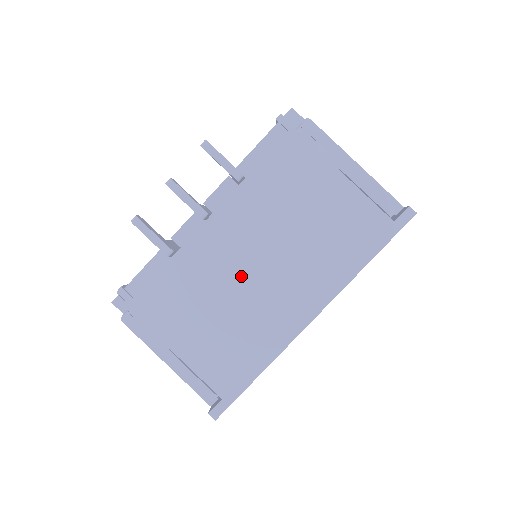
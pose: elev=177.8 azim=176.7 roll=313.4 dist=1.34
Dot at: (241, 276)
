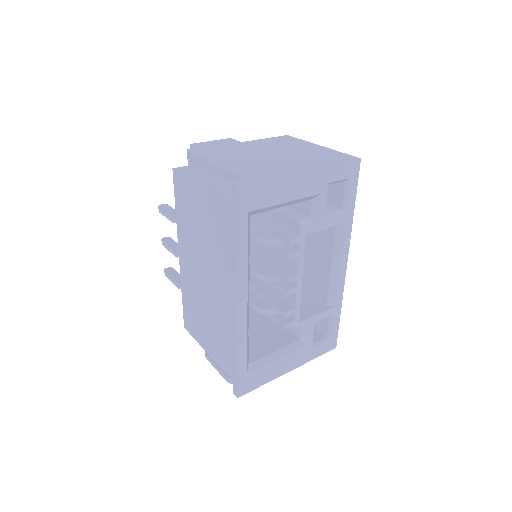
Dot at: (202, 288)
